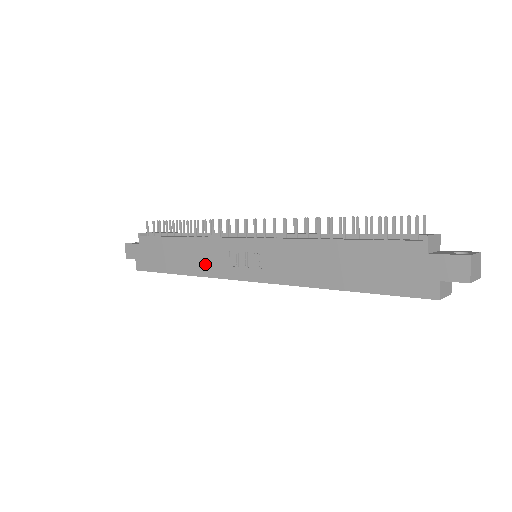
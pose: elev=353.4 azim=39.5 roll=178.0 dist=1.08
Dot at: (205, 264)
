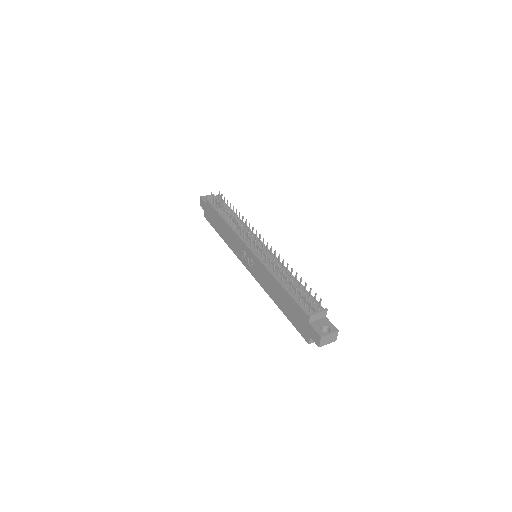
Dot at: (232, 244)
